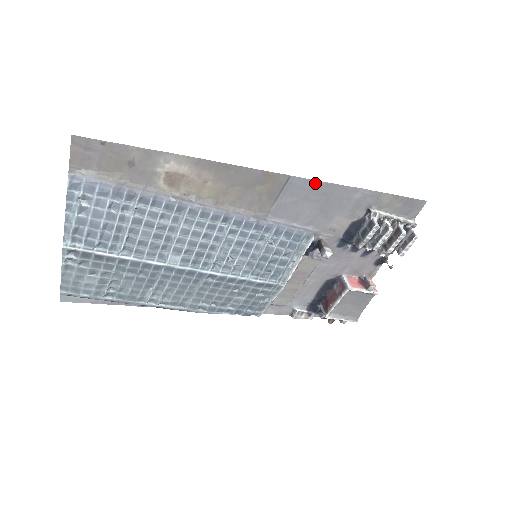
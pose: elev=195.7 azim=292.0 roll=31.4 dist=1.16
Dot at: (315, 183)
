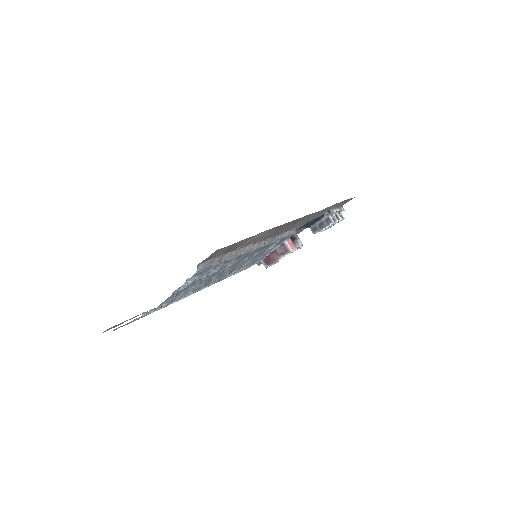
Dot at: (319, 211)
